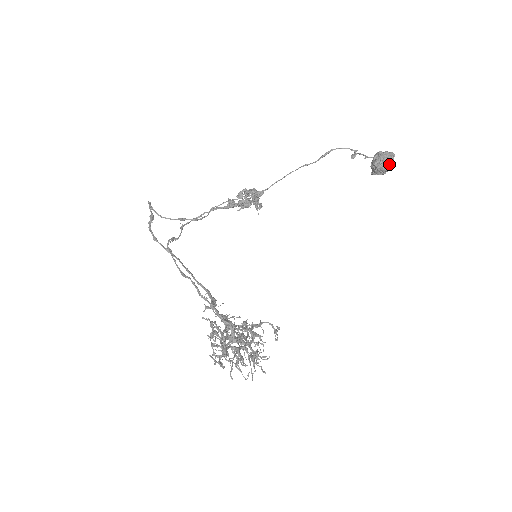
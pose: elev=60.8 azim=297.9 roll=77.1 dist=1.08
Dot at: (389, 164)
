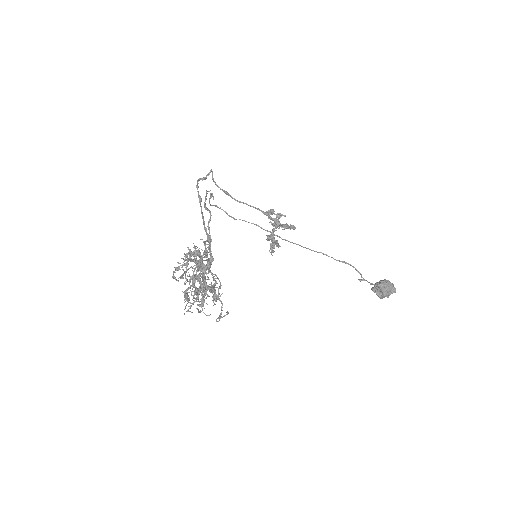
Dot at: (389, 292)
